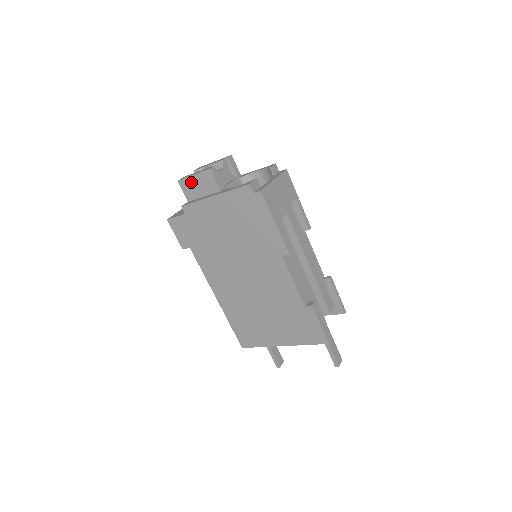
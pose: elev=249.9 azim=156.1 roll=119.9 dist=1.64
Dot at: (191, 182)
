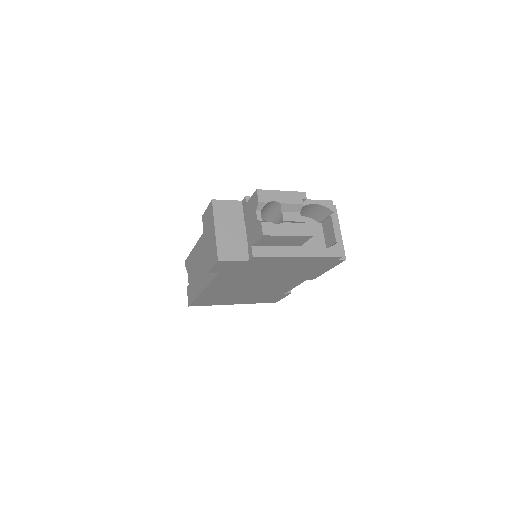
Dot at: (278, 238)
